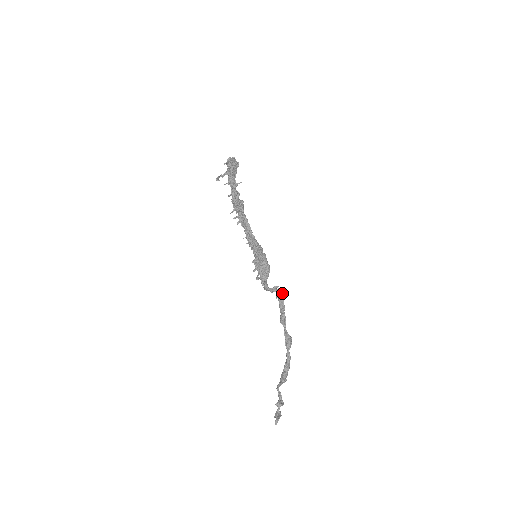
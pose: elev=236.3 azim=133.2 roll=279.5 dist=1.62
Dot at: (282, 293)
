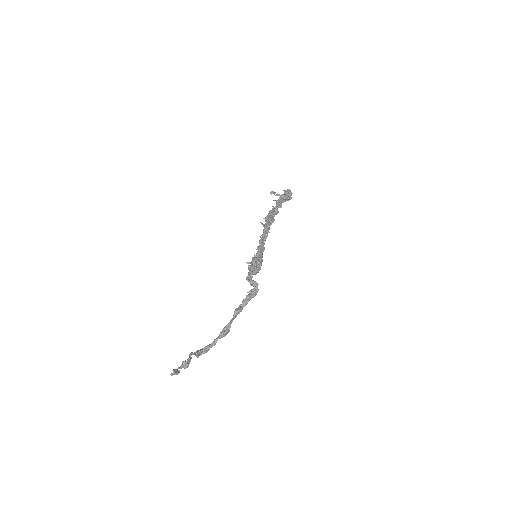
Dot at: (256, 292)
